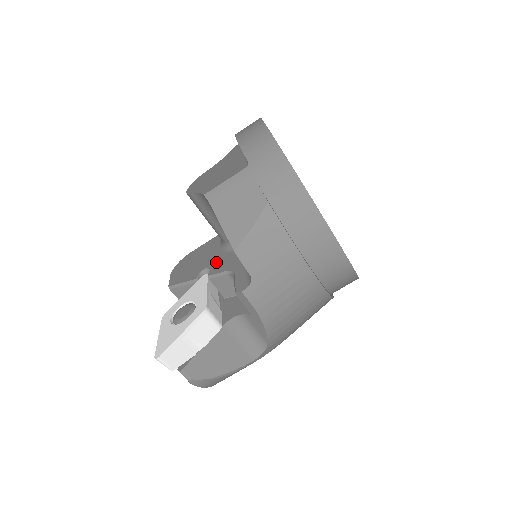
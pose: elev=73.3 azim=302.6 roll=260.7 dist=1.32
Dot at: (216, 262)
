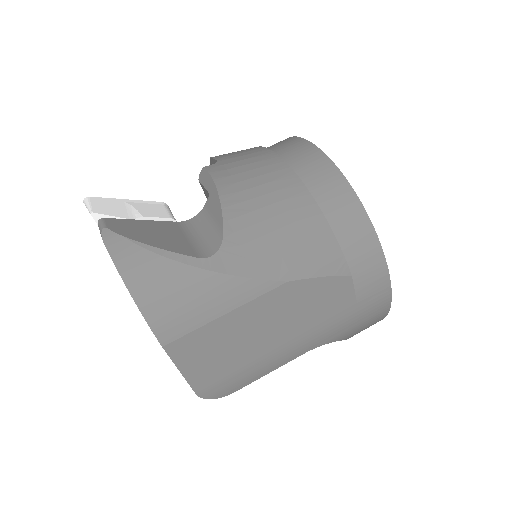
Dot at: occluded
